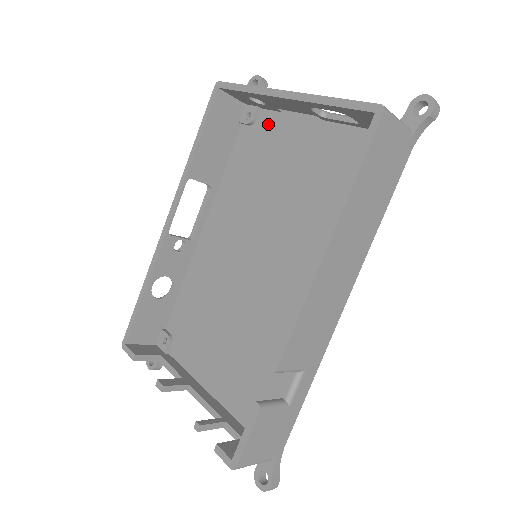
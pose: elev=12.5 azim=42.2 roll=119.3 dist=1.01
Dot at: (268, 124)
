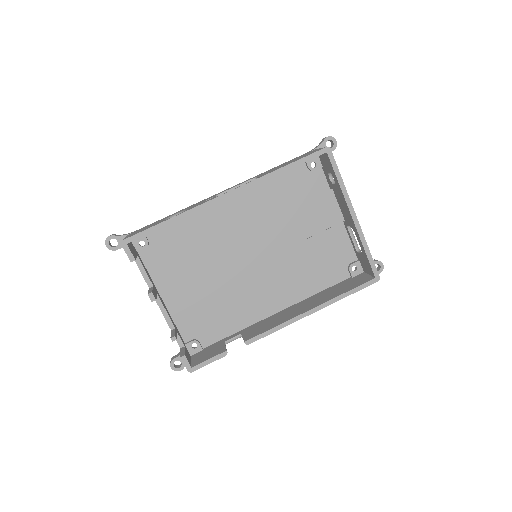
Dot at: (318, 184)
